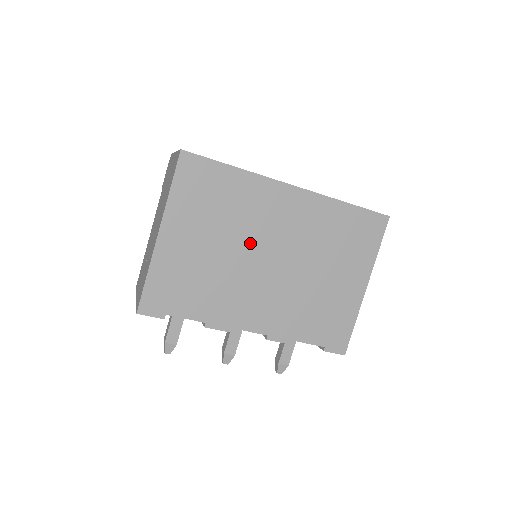
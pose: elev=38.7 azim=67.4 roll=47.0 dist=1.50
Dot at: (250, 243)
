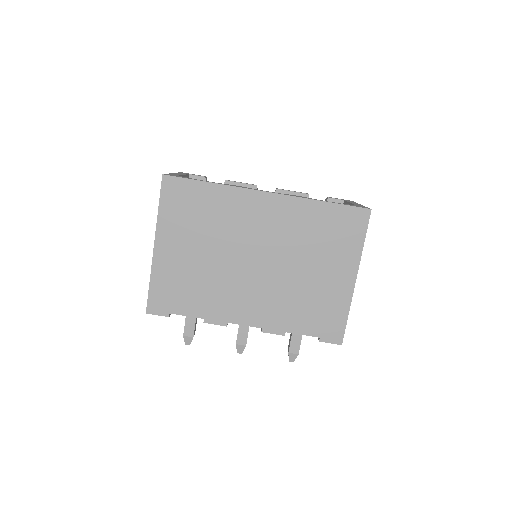
Dot at: (234, 247)
